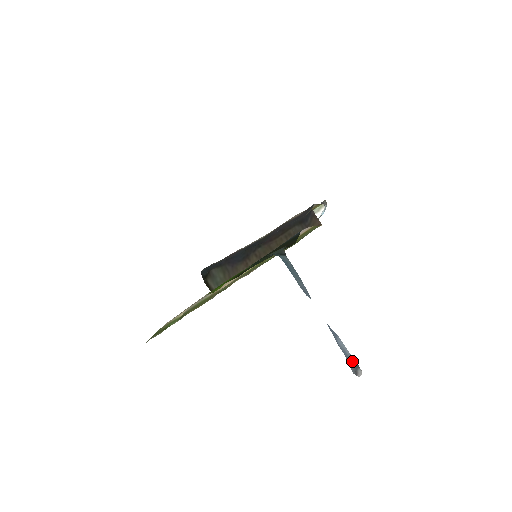
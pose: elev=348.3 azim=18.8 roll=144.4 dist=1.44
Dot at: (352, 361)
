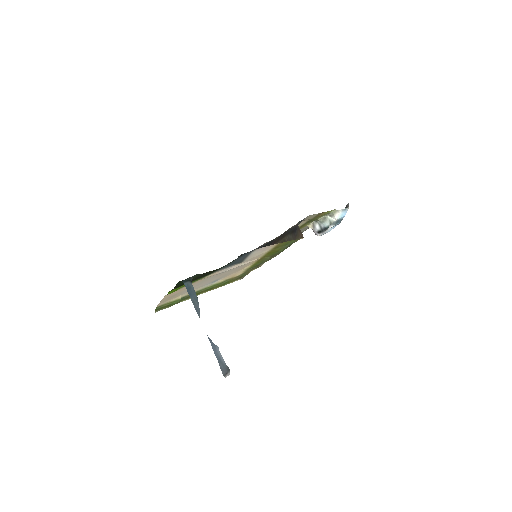
Dot at: (225, 365)
